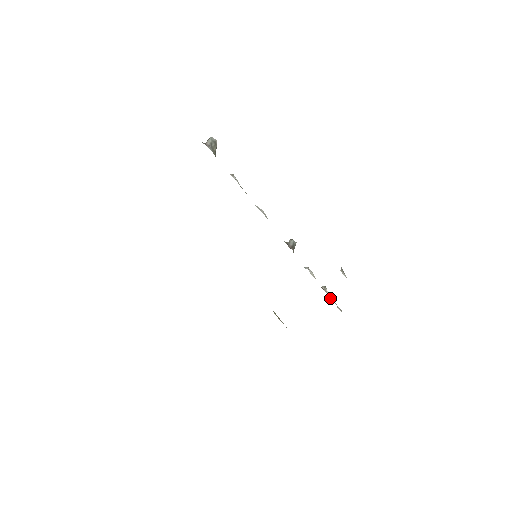
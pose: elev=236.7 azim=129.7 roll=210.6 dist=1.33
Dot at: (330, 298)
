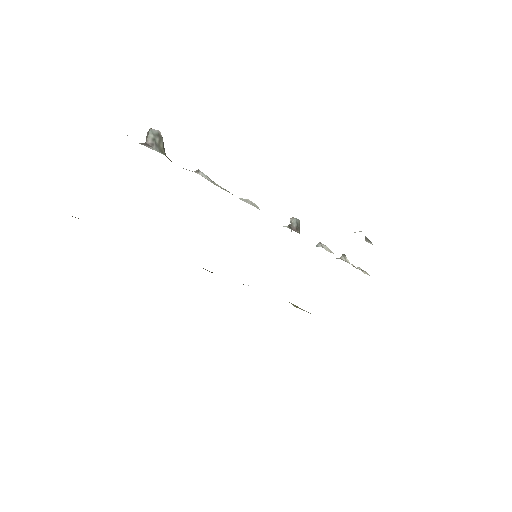
Dot at: (353, 266)
